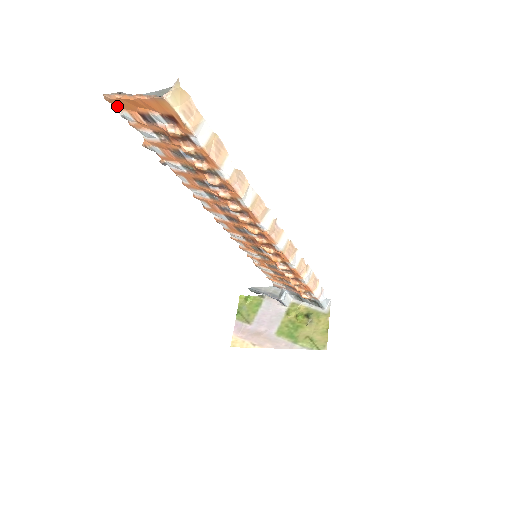
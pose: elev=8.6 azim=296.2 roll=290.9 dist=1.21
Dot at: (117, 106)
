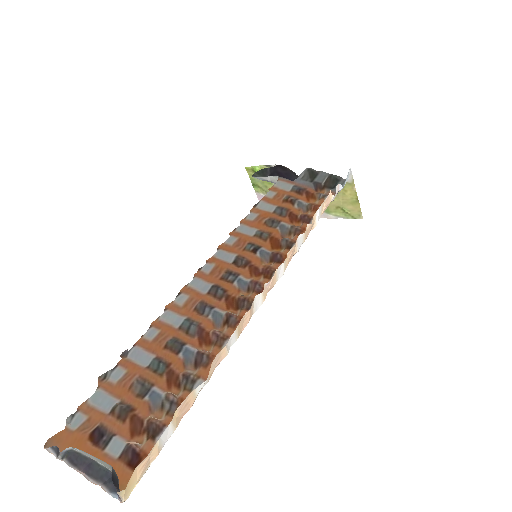
Dot at: (61, 433)
